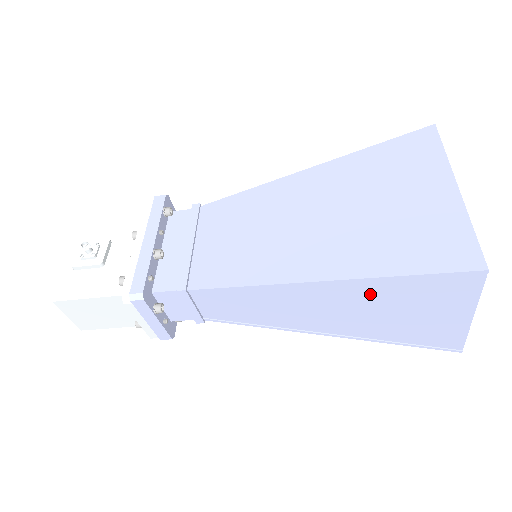
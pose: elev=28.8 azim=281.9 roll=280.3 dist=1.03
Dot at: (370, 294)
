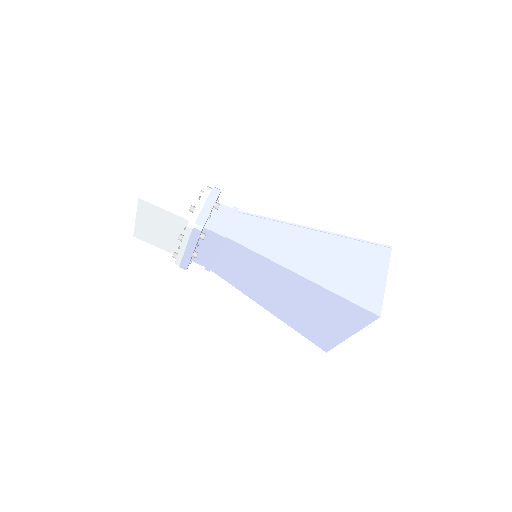
Dot at: (338, 247)
